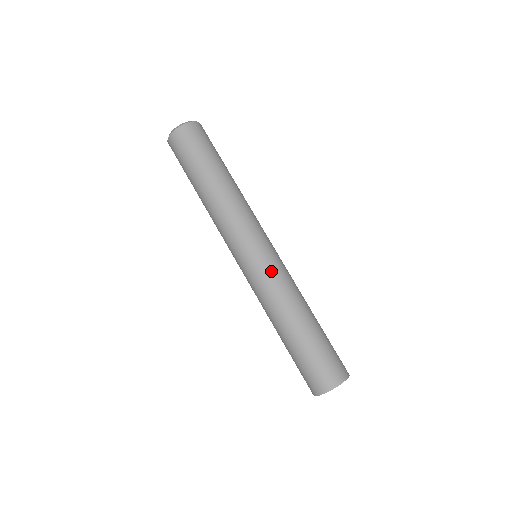
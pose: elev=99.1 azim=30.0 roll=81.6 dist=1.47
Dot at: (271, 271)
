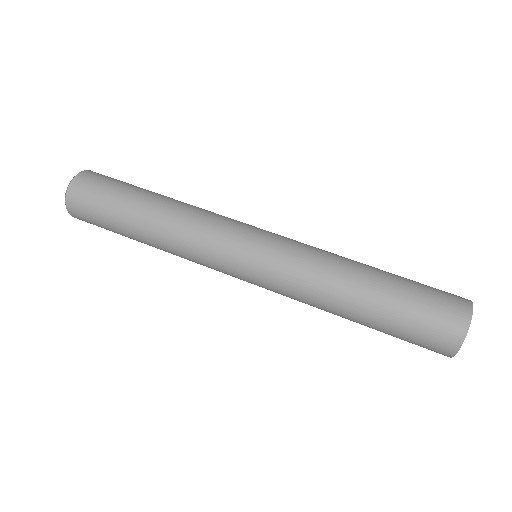
Dot at: (295, 240)
